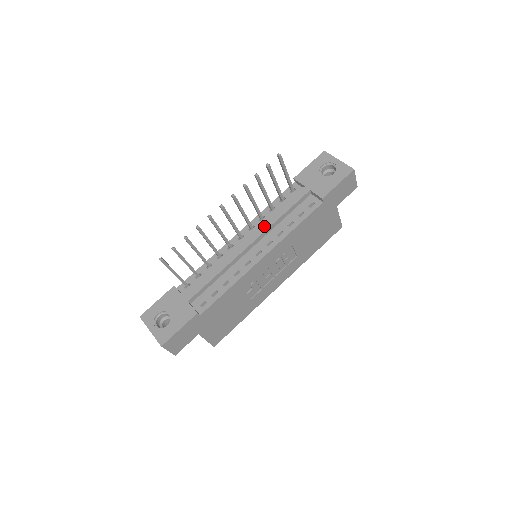
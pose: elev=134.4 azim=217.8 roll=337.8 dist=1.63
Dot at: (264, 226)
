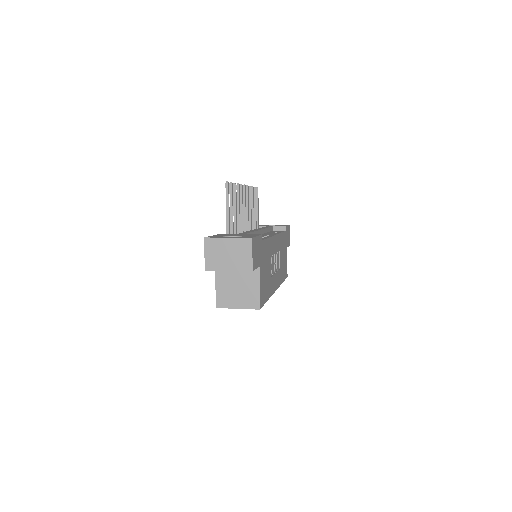
Dot at: (260, 228)
